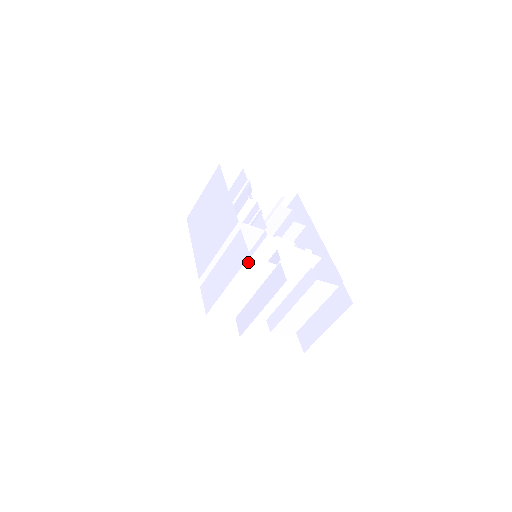
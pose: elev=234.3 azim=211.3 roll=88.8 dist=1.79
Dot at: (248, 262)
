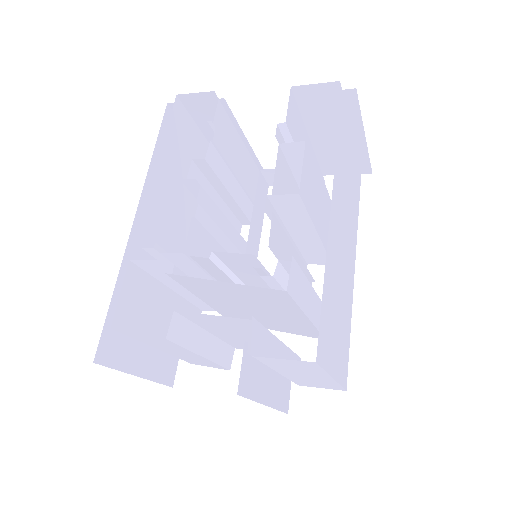
Dot at: (131, 335)
